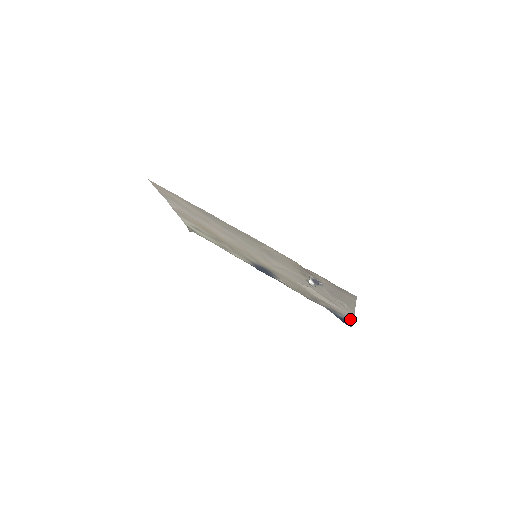
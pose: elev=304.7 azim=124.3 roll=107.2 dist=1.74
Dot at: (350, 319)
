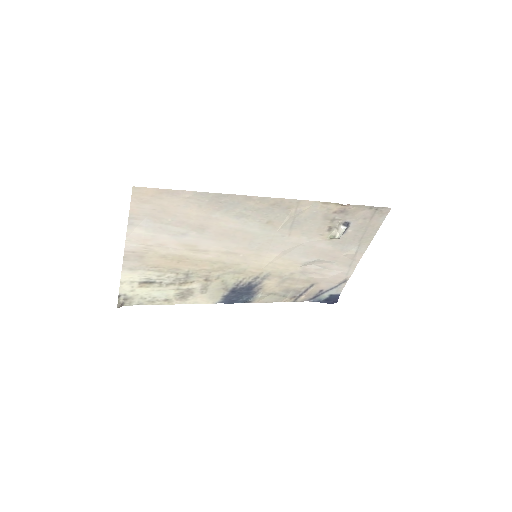
Dot at: (341, 287)
